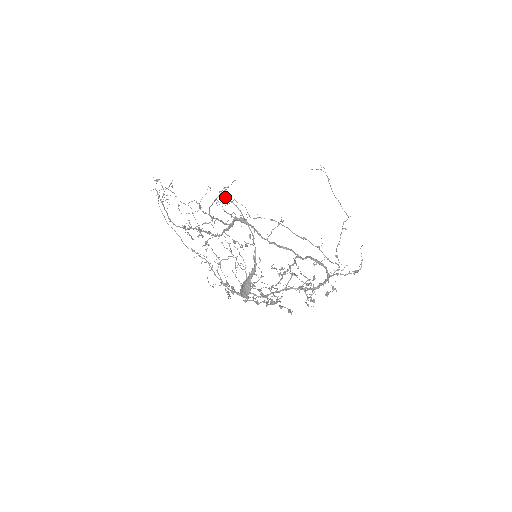
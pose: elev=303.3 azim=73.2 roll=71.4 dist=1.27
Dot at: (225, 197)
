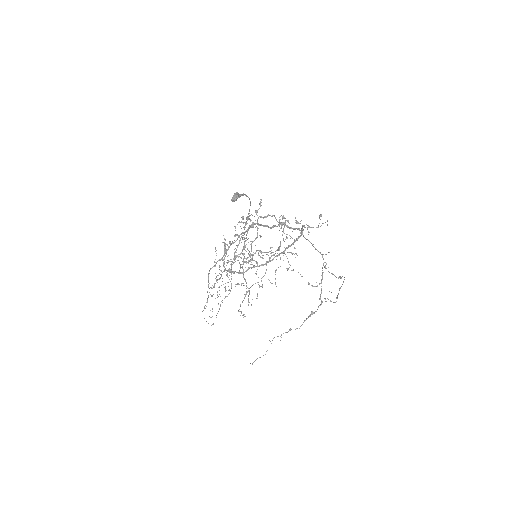
Dot at: occluded
